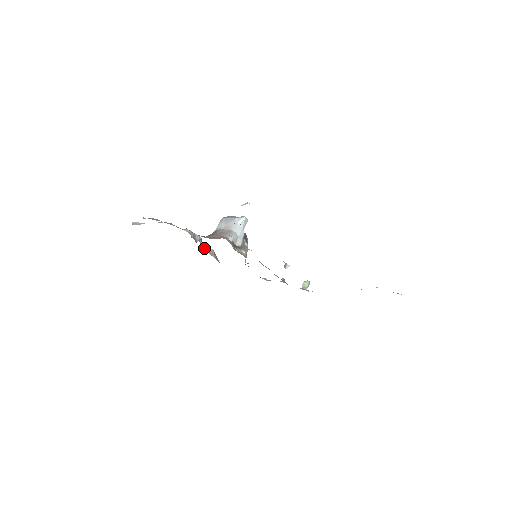
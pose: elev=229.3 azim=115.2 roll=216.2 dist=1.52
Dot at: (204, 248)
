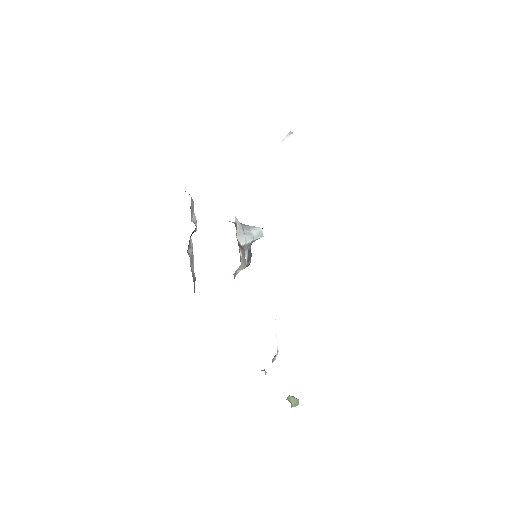
Dot at: (190, 254)
